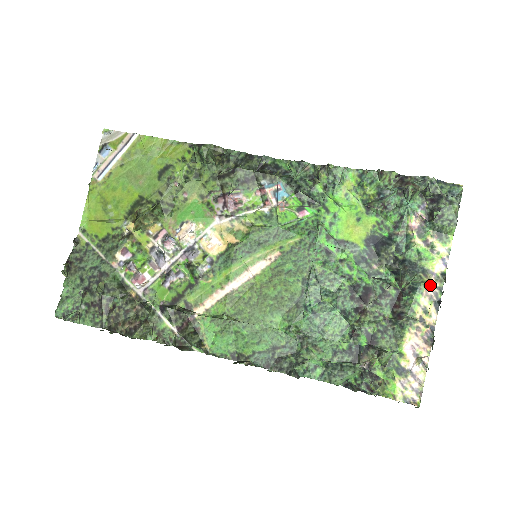
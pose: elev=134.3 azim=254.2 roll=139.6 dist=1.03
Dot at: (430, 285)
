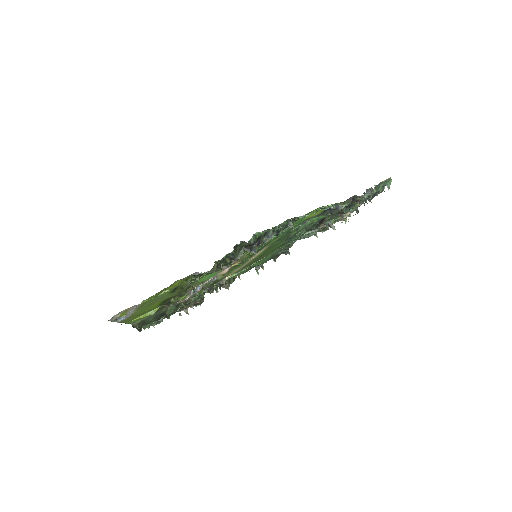
Dot at: occluded
